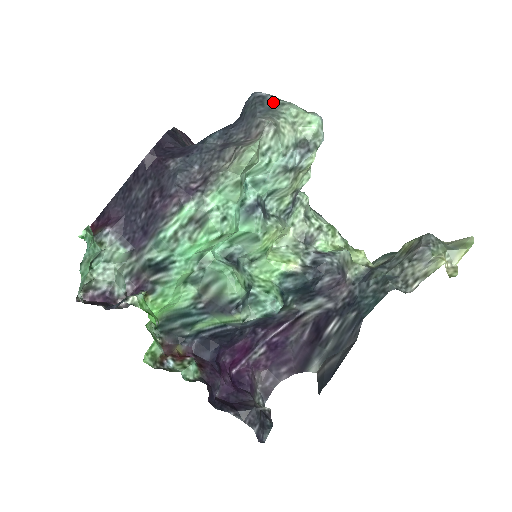
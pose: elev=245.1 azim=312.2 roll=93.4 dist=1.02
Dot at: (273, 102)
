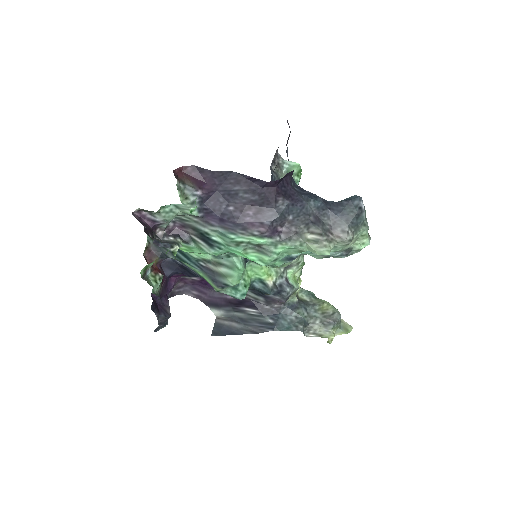
Dot at: (363, 220)
